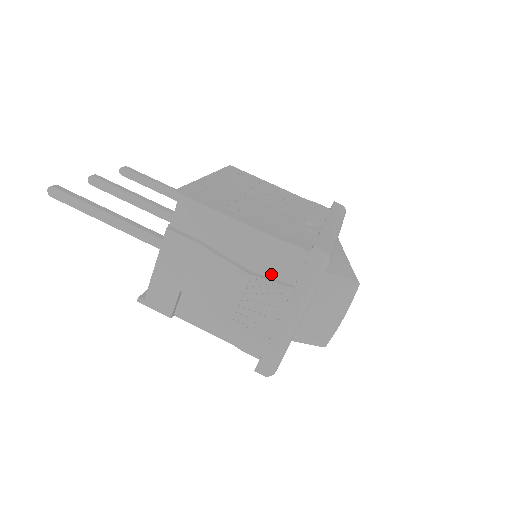
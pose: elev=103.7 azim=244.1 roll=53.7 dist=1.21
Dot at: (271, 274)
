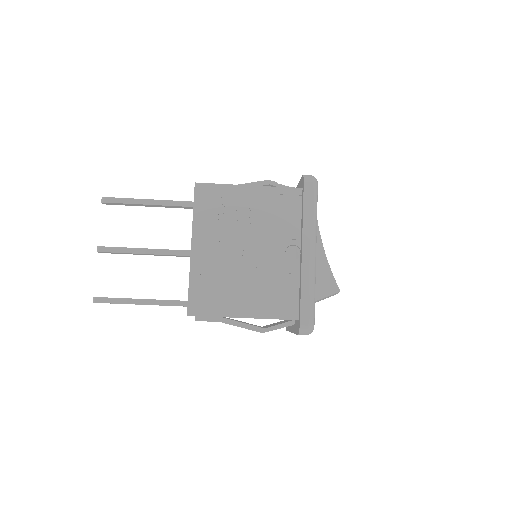
Dot at: occluded
